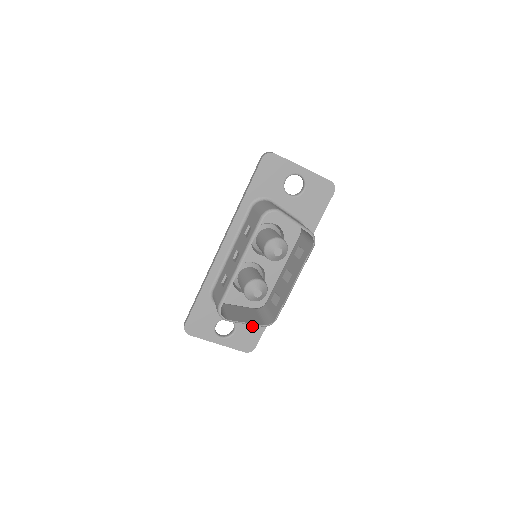
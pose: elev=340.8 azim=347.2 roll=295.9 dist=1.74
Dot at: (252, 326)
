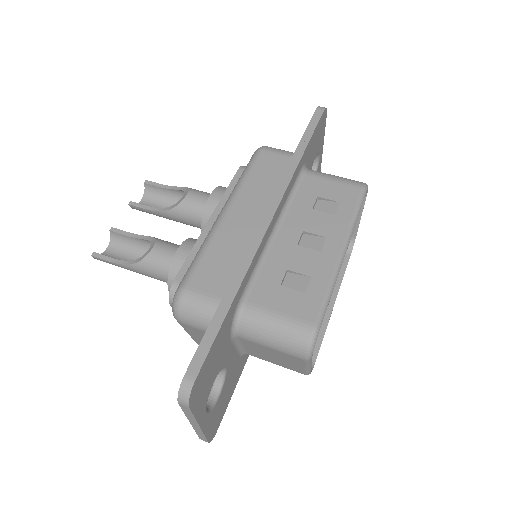
Dot at: (230, 385)
